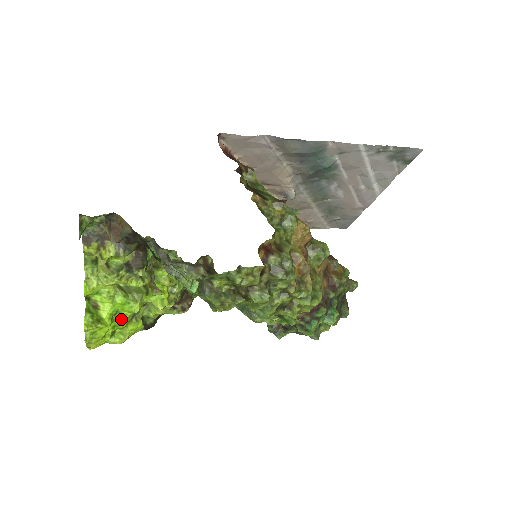
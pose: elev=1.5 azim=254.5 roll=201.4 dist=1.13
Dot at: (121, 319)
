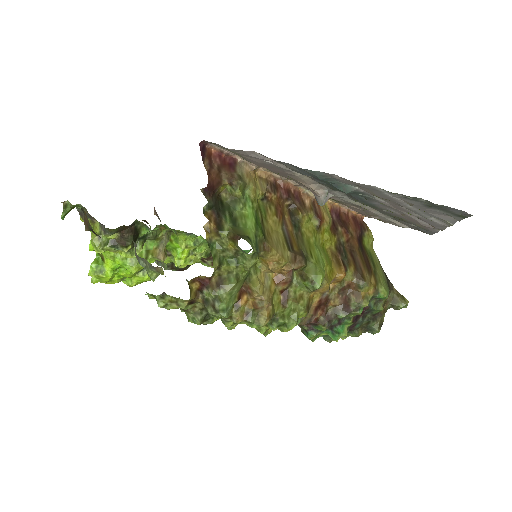
Dot at: (124, 273)
